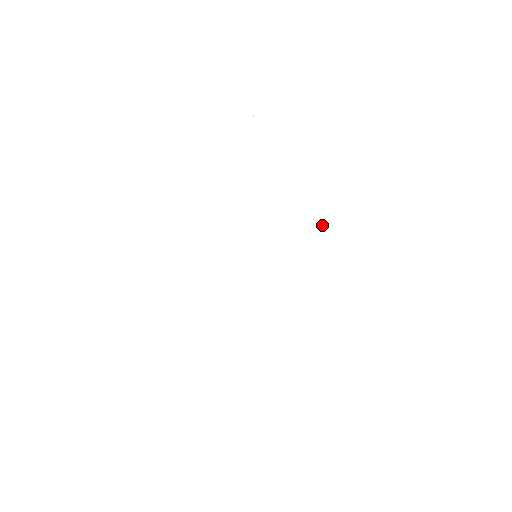
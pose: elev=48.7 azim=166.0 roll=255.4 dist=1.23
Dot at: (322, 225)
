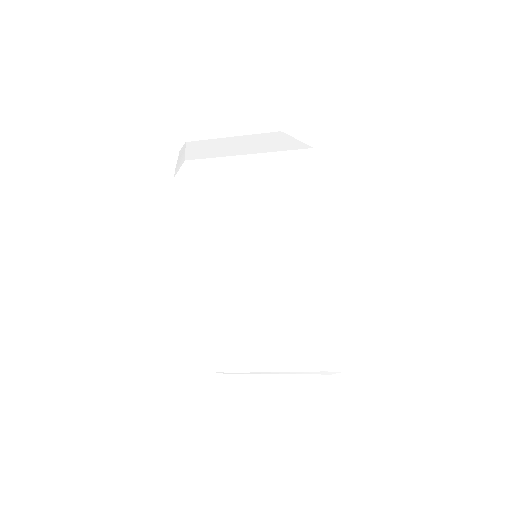
Dot at: (229, 196)
